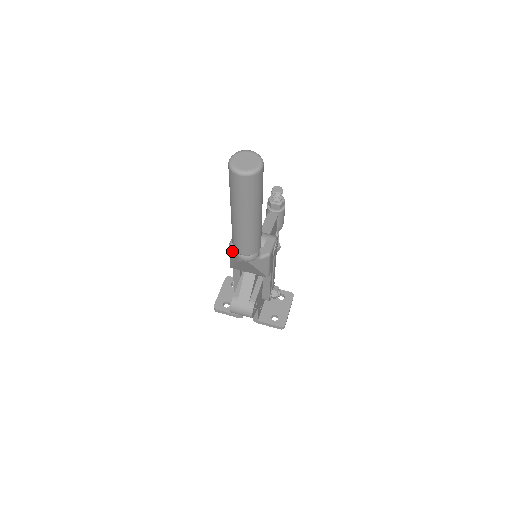
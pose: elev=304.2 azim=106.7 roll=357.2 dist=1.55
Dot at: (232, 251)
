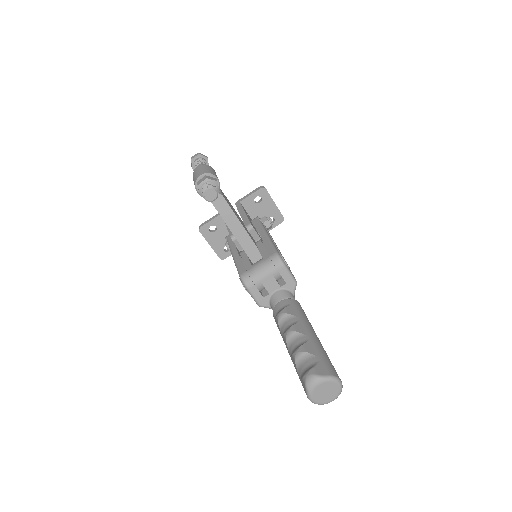
Dot at: occluded
